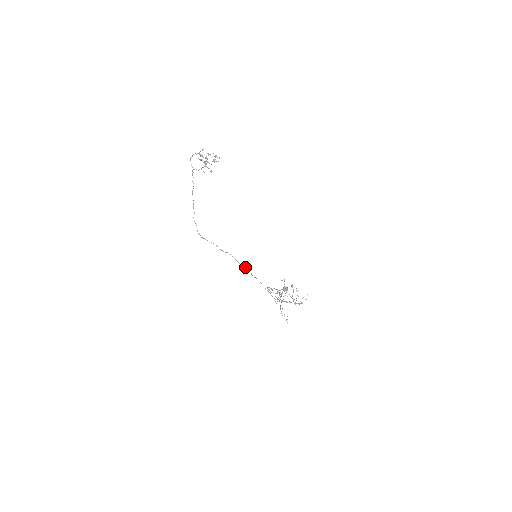
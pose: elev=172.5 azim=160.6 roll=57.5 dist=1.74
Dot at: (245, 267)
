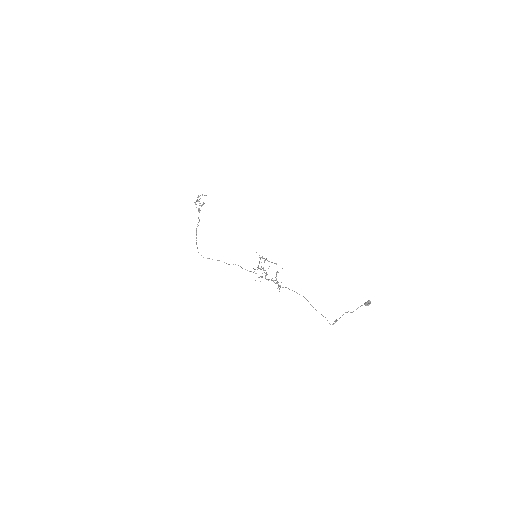
Dot at: occluded
